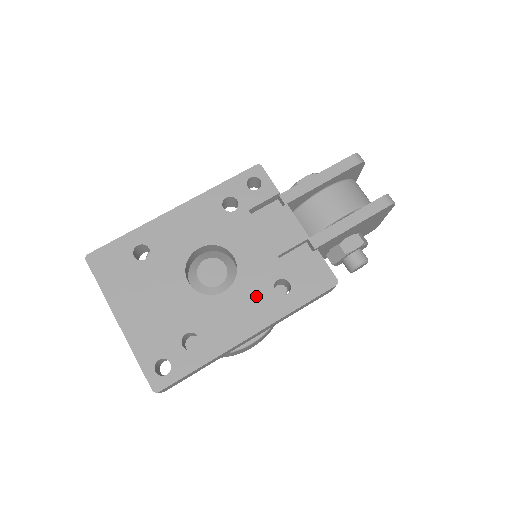
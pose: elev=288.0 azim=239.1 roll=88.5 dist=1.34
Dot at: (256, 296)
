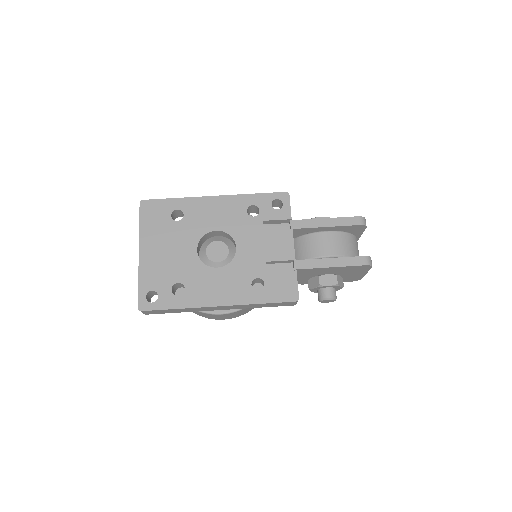
Dot at: (237, 281)
